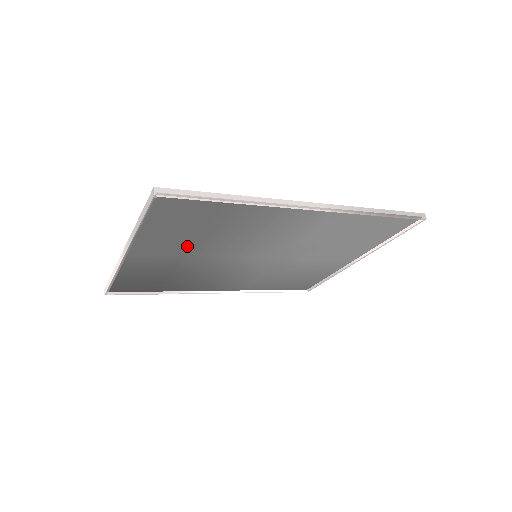
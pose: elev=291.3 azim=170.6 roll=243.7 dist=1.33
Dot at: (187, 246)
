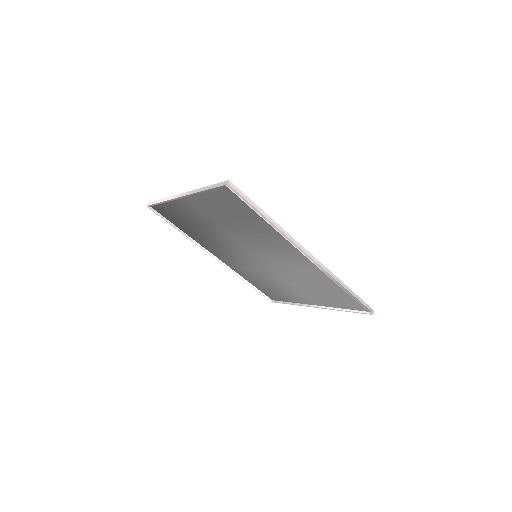
Dot at: (220, 220)
